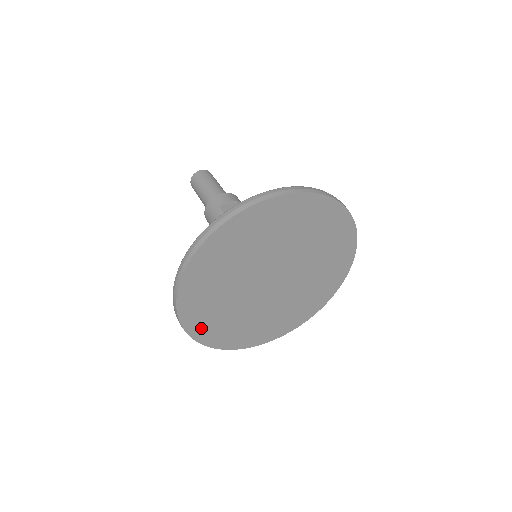
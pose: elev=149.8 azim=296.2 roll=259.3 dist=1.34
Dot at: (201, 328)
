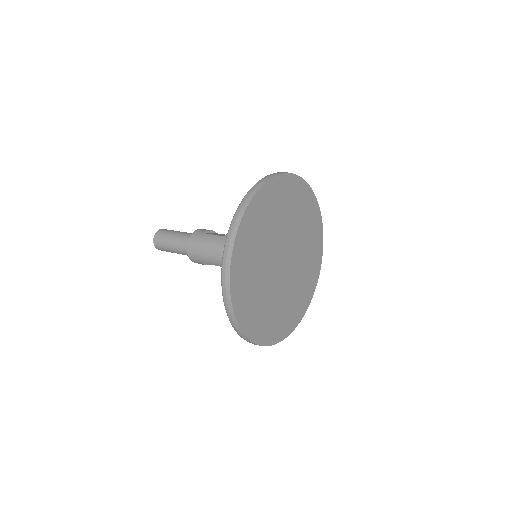
Dot at: (241, 303)
